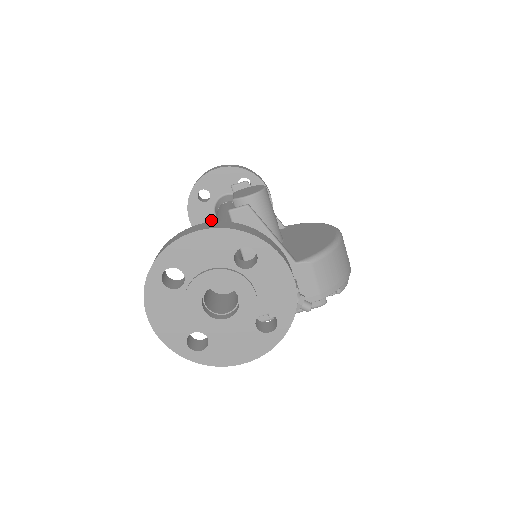
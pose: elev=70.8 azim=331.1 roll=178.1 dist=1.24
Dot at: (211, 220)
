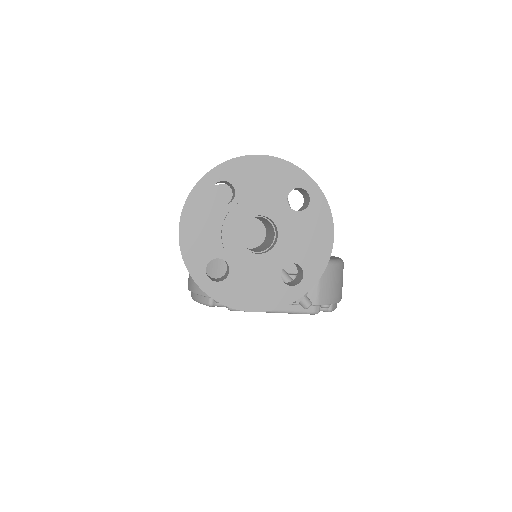
Dot at: occluded
